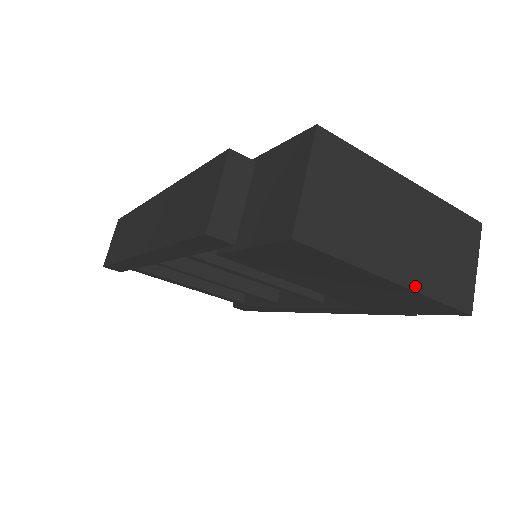
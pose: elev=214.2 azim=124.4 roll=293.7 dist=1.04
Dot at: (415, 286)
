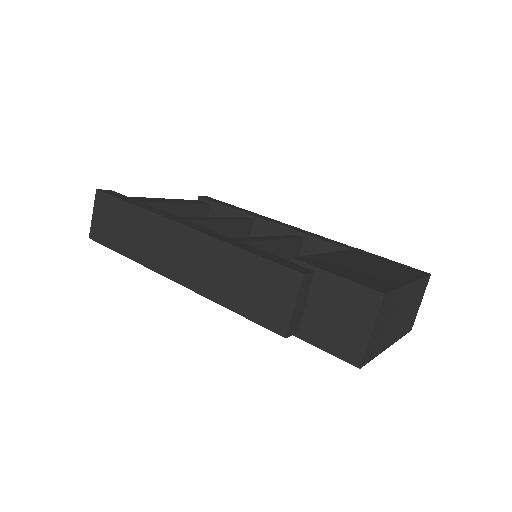
Dot at: (396, 340)
